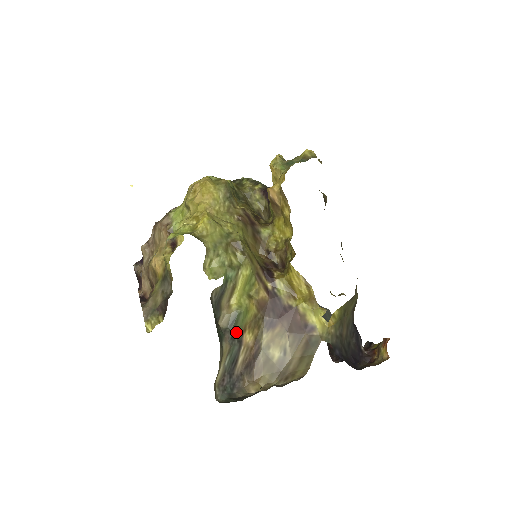
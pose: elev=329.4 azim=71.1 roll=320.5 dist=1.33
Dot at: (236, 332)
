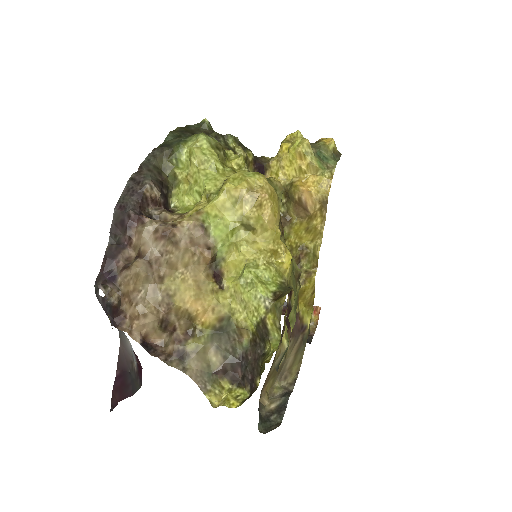
Dot at: occluded
